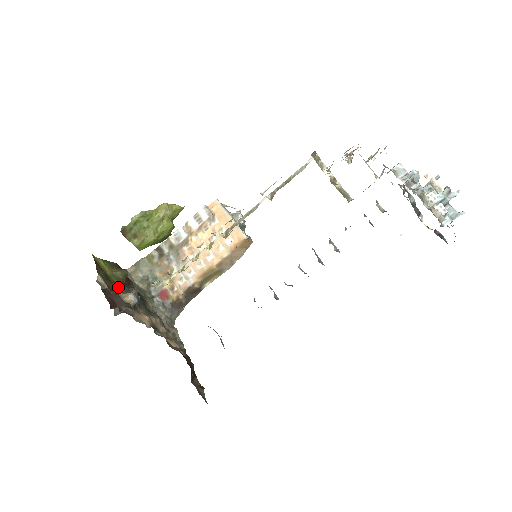
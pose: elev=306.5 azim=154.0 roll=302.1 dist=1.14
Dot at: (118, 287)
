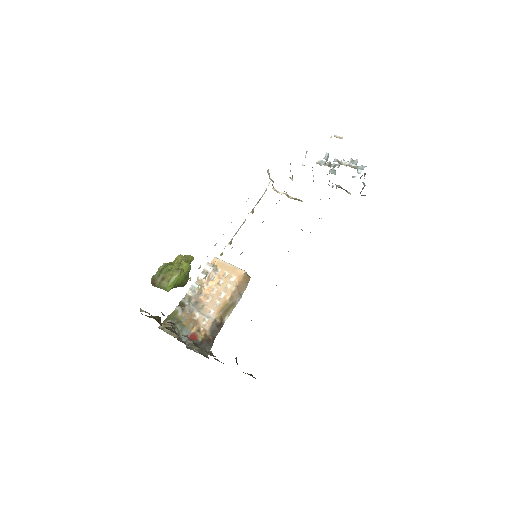
Dot at: (157, 321)
